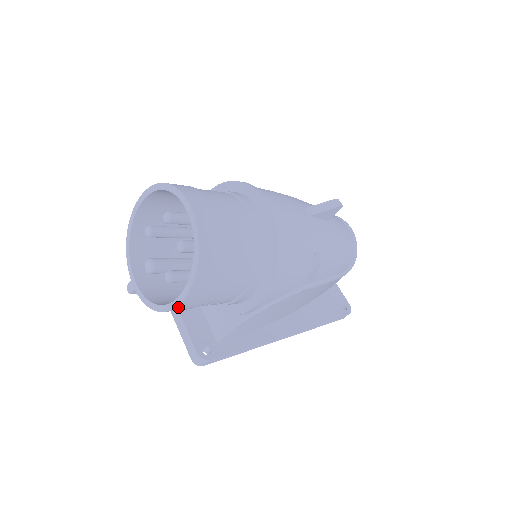
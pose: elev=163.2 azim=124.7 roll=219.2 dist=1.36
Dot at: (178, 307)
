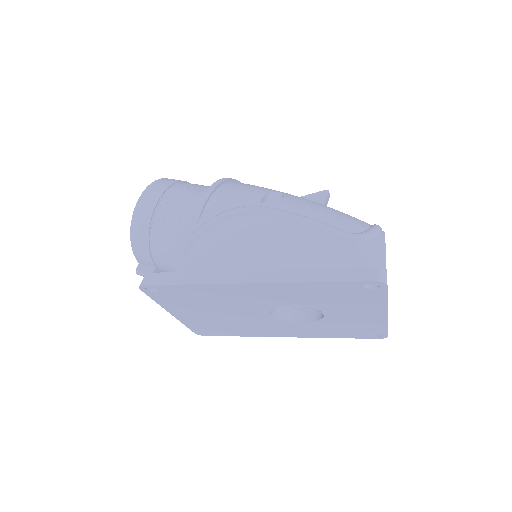
Dot at: (137, 209)
